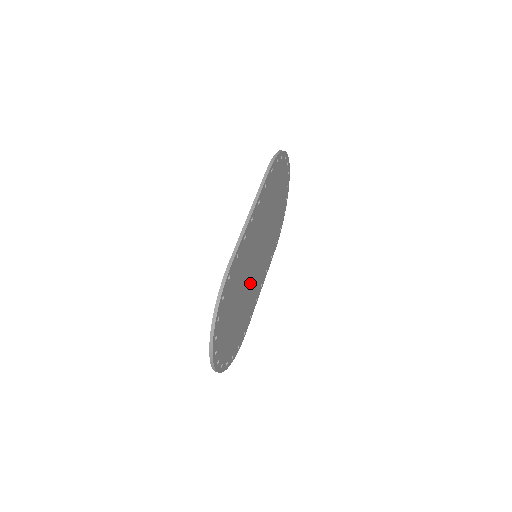
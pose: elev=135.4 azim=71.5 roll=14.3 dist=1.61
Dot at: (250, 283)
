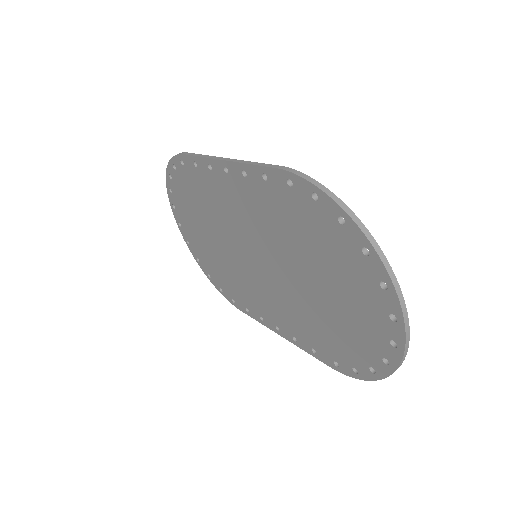
Dot at: occluded
